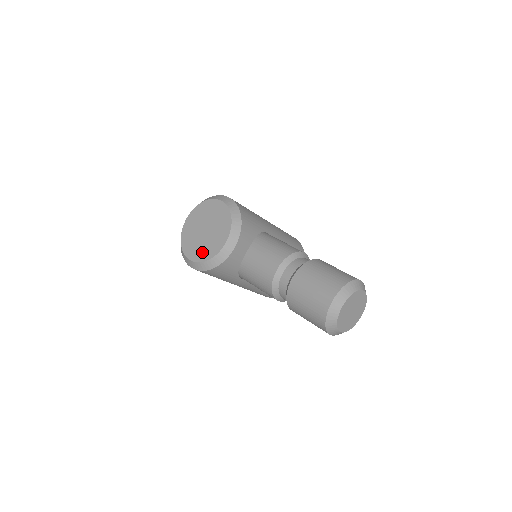
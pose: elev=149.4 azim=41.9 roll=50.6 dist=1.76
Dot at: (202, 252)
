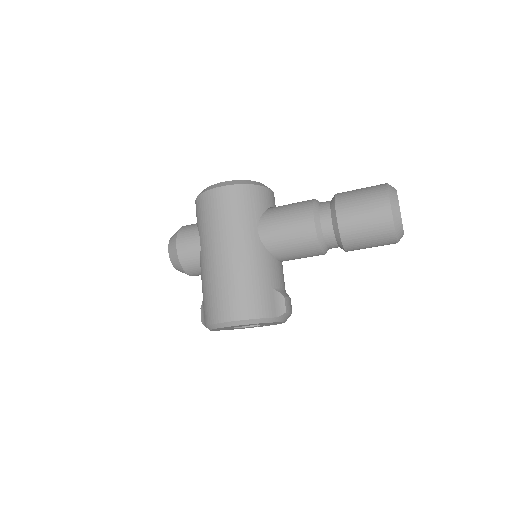
Dot at: occluded
